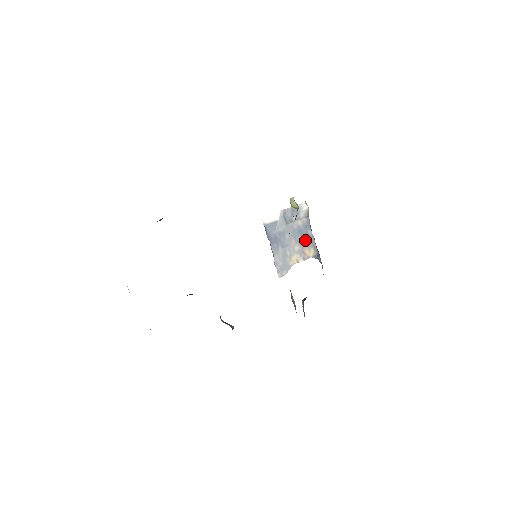
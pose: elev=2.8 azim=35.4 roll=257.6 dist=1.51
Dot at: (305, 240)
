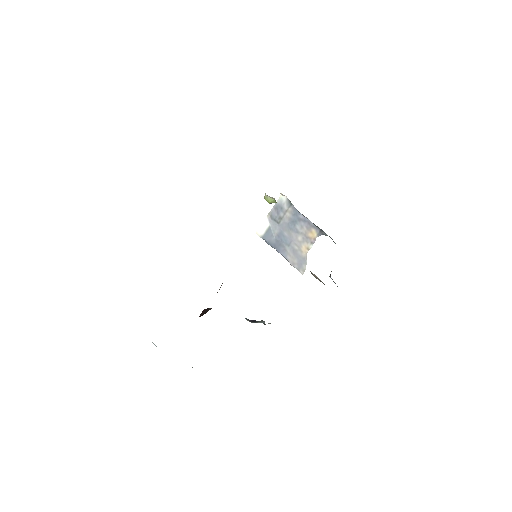
Dot at: (302, 226)
